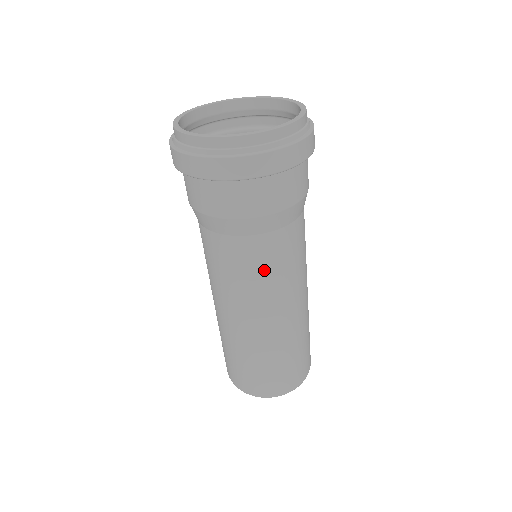
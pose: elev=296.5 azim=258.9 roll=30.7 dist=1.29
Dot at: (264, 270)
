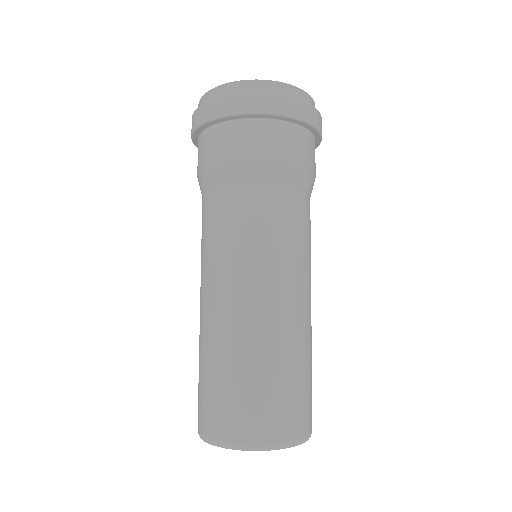
Dot at: (256, 229)
